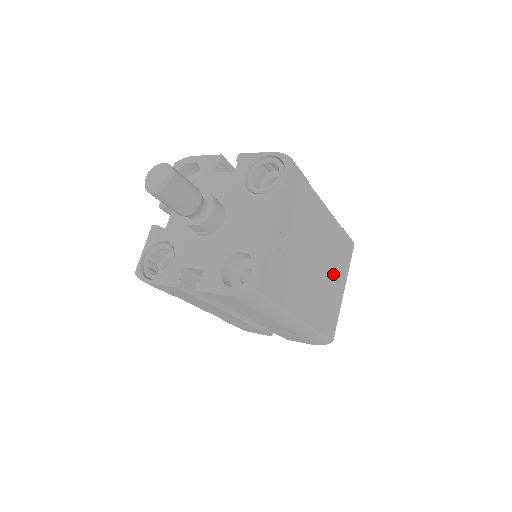
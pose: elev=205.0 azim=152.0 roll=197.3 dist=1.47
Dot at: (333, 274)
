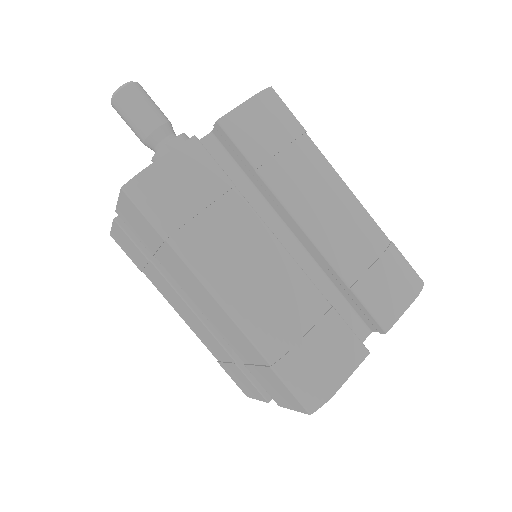
Dot at: occluded
